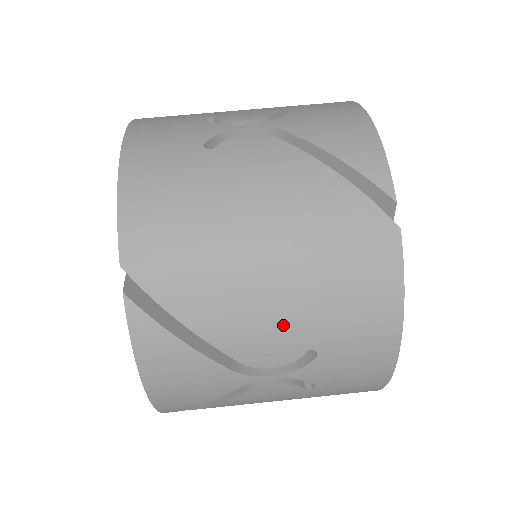
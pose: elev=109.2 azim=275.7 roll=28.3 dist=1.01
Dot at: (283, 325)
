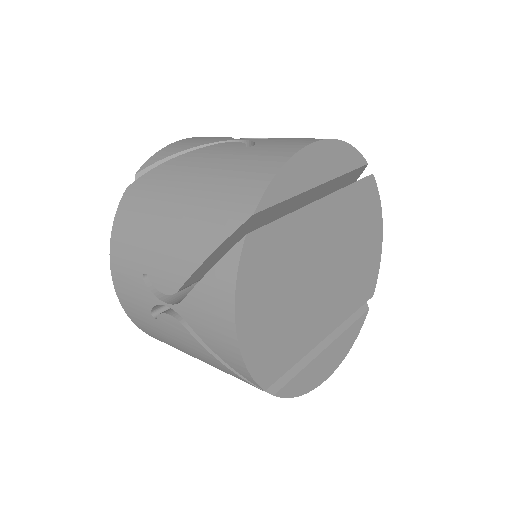
Dot at: occluded
